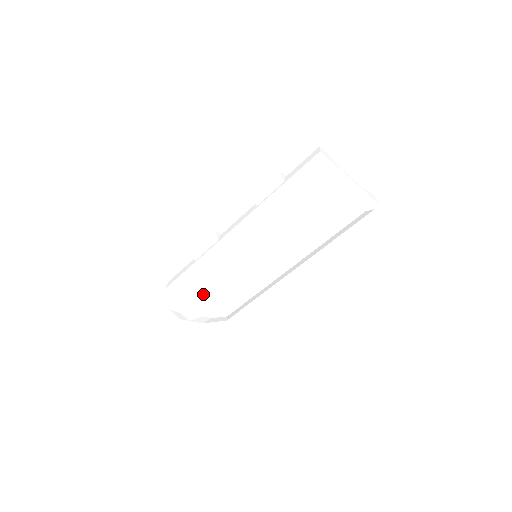
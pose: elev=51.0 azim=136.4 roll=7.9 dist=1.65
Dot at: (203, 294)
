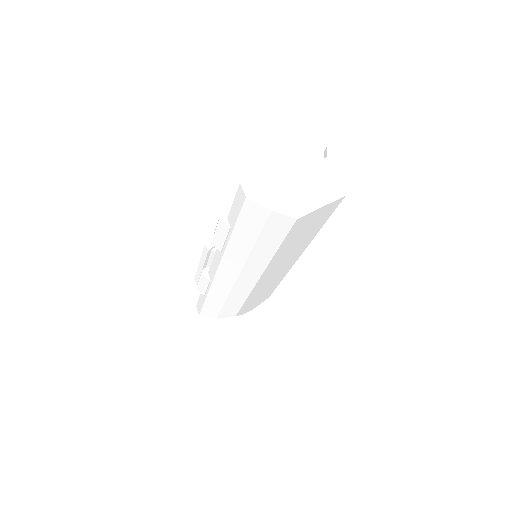
Dot at: (235, 312)
